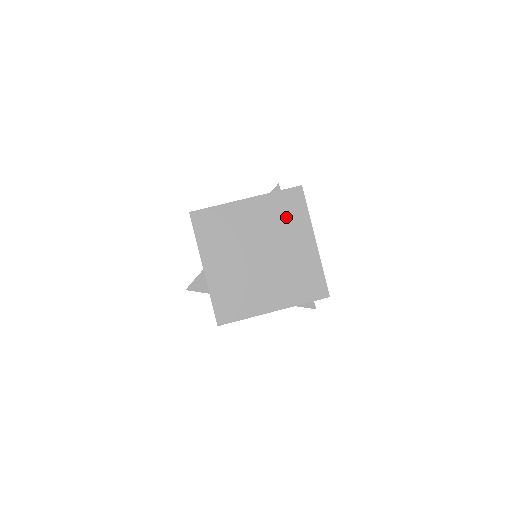
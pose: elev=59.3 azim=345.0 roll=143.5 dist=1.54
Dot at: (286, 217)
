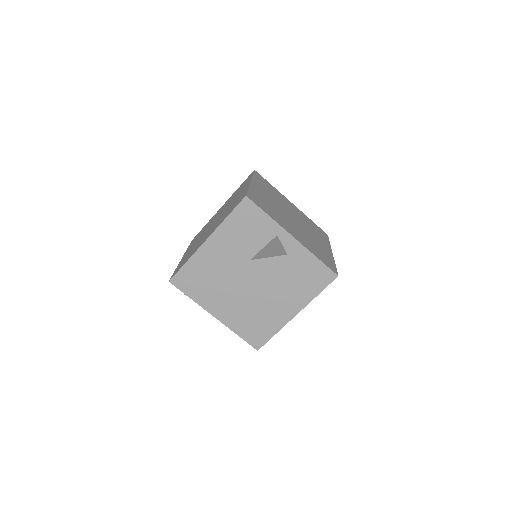
Dot at: occluded
